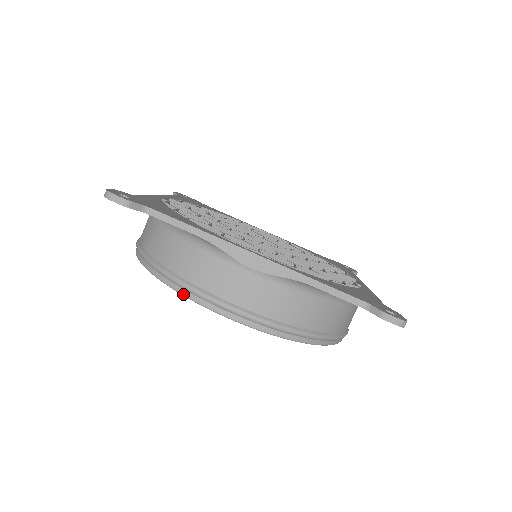
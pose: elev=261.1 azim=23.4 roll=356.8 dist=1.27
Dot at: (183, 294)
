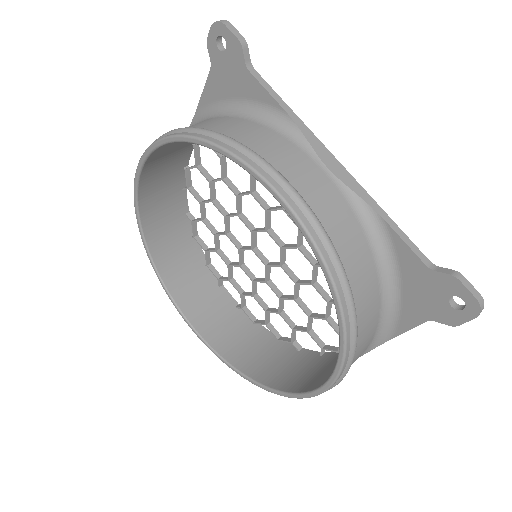
Dot at: (135, 207)
